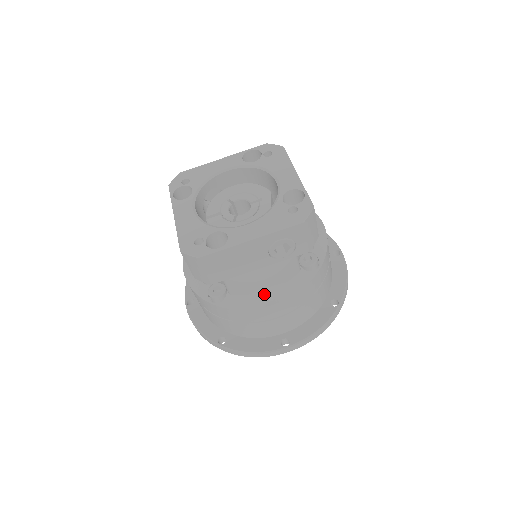
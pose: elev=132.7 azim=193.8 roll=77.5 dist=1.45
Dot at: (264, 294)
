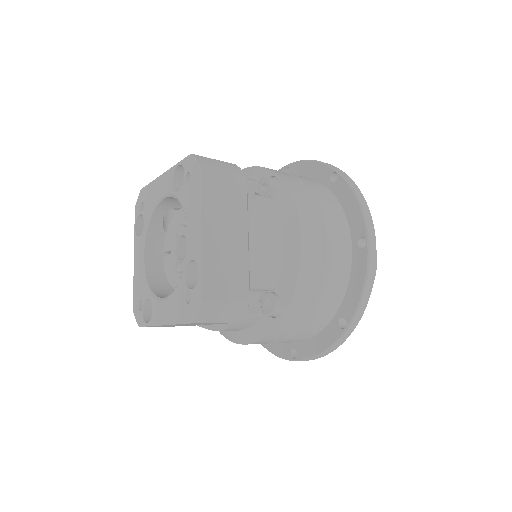
Dot at: (235, 332)
